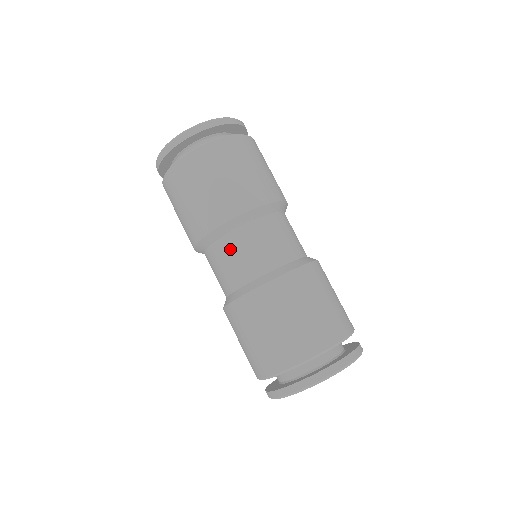
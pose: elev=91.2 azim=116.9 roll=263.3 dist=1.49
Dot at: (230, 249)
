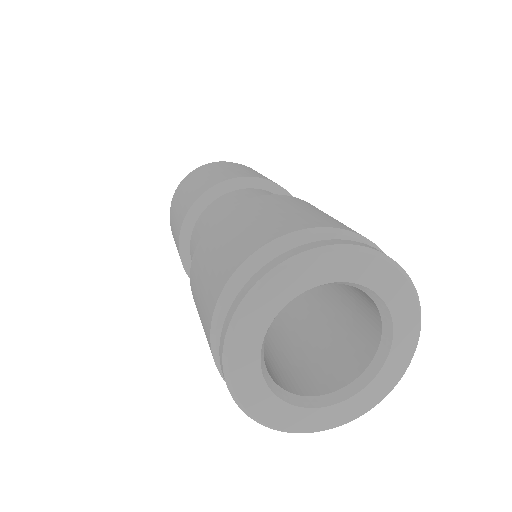
Dot at: (222, 202)
